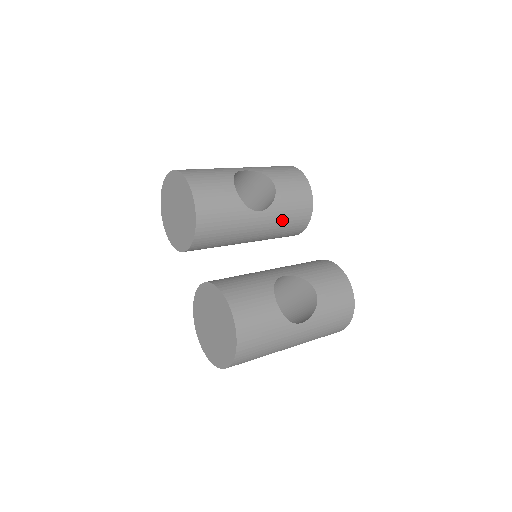
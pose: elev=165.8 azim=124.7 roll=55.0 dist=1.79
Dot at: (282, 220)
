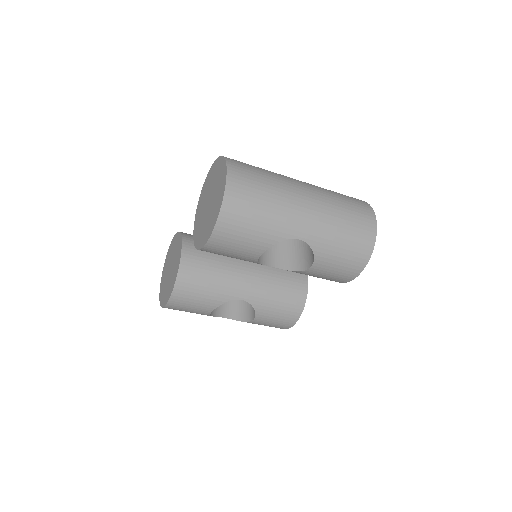
Dot at: occluded
